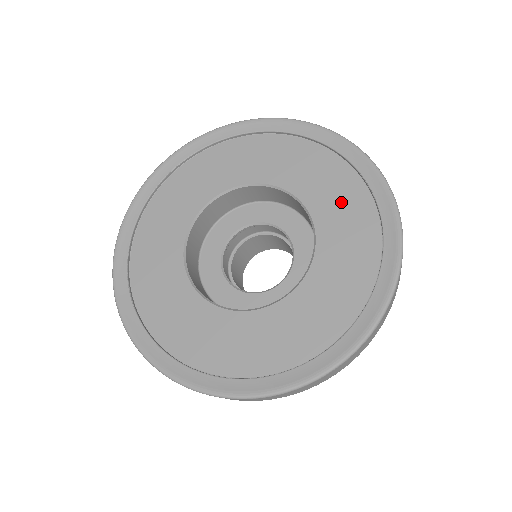
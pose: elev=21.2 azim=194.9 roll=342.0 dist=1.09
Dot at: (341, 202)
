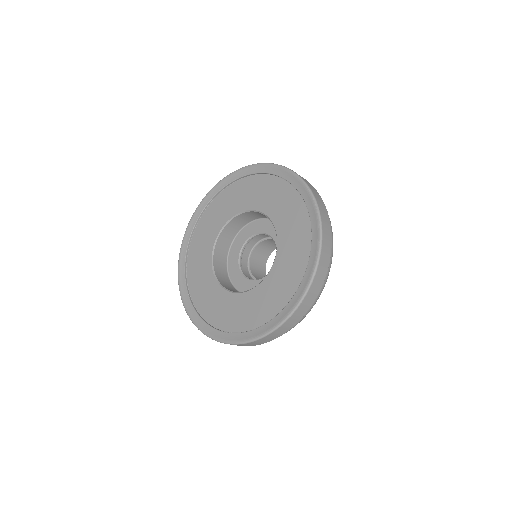
Dot at: (290, 215)
